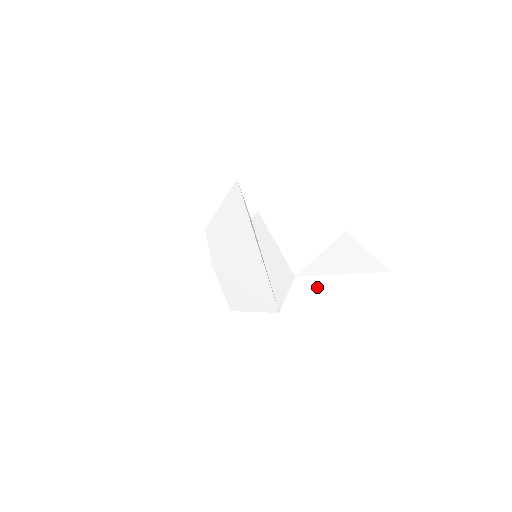
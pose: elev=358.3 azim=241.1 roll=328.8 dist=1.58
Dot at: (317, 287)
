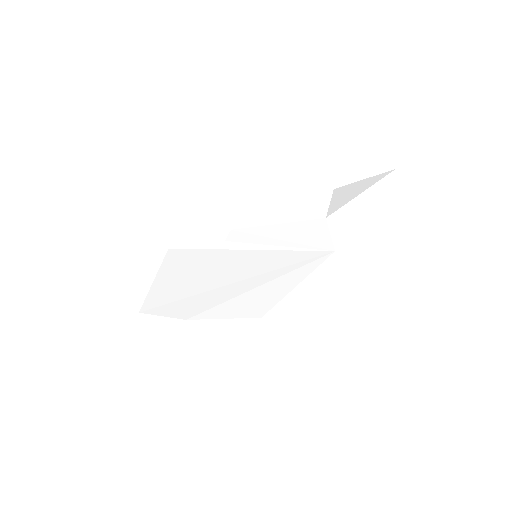
Dot at: (353, 210)
